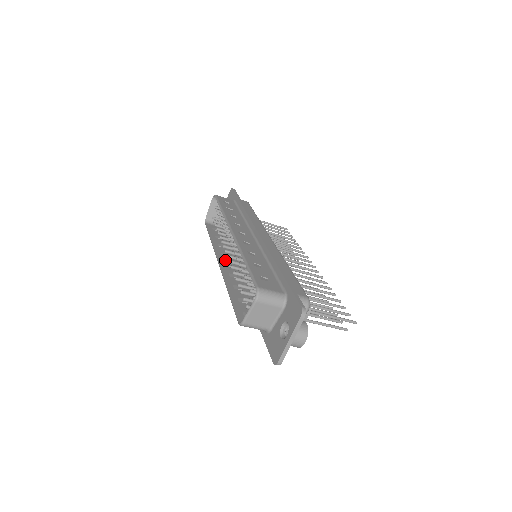
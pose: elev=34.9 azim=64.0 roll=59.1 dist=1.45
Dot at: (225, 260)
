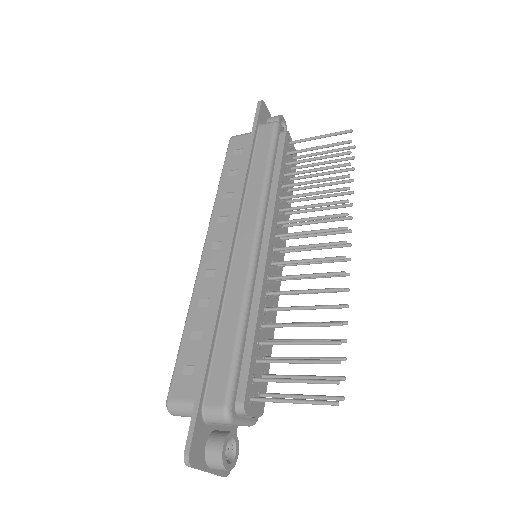
Dot at: occluded
